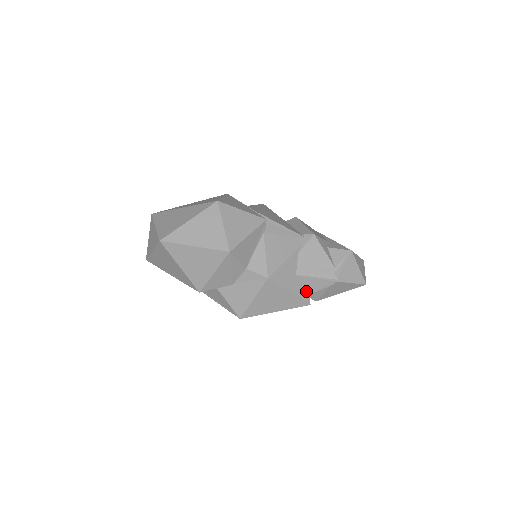
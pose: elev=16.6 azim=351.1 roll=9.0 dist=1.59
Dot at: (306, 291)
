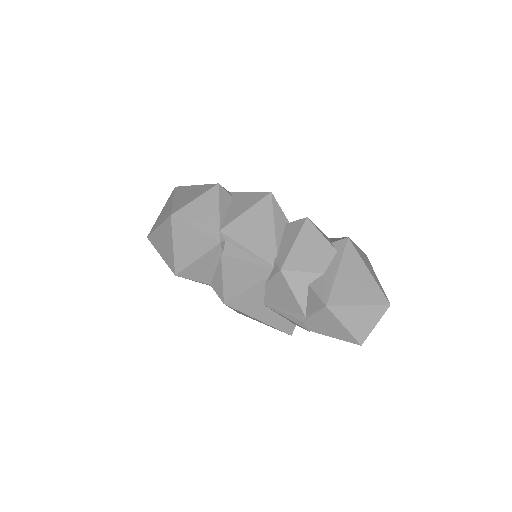
Dot at: (283, 322)
